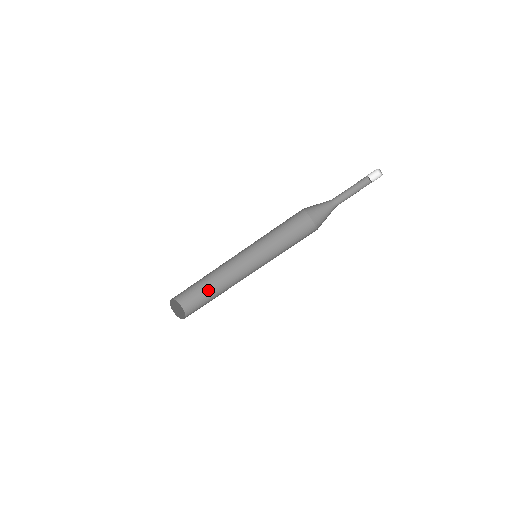
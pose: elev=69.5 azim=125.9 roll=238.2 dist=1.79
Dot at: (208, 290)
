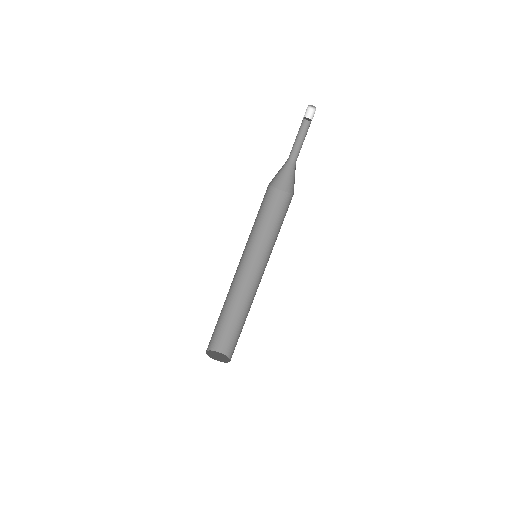
Dot at: (229, 318)
